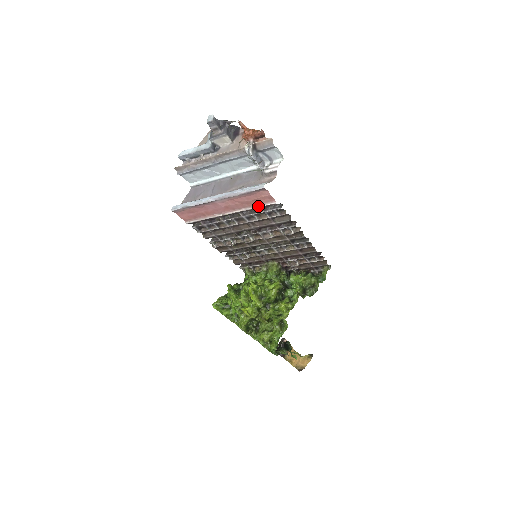
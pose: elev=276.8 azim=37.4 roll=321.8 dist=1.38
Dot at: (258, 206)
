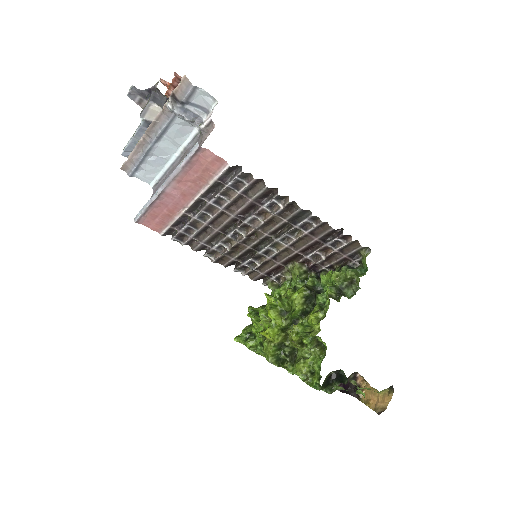
Dot at: (214, 179)
